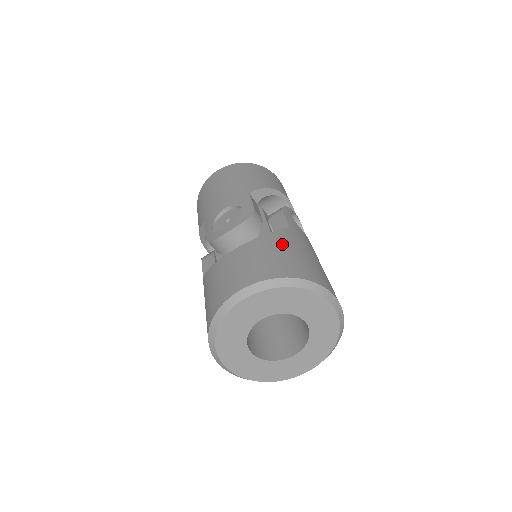
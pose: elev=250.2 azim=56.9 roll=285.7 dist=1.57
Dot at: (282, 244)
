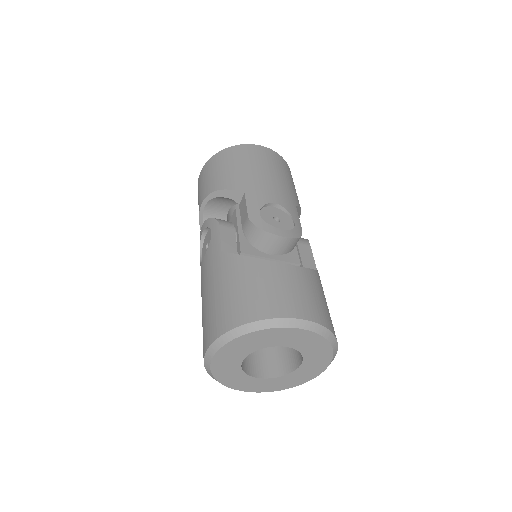
Dot at: occluded
